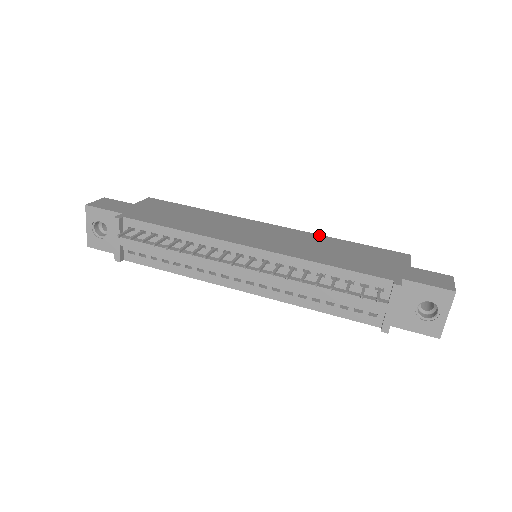
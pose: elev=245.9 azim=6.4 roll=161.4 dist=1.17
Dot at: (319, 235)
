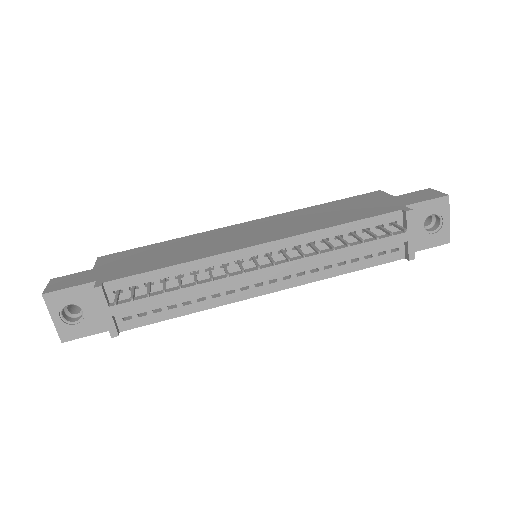
Dot at: (296, 210)
